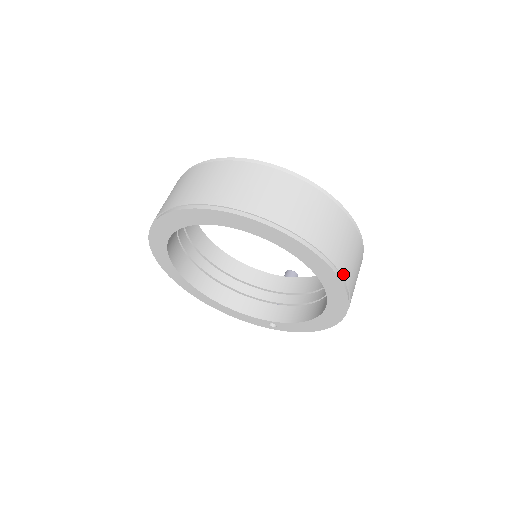
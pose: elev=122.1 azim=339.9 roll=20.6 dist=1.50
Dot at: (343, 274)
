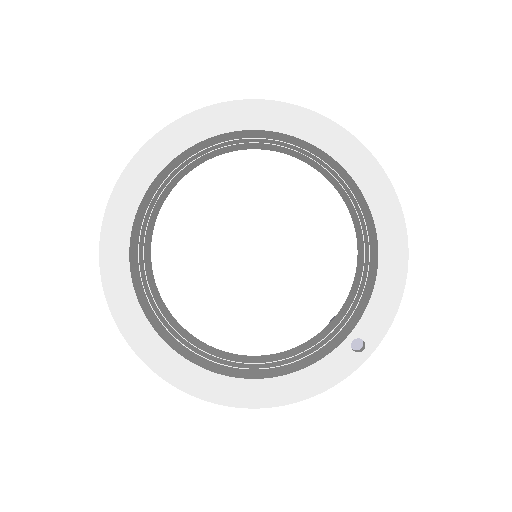
Dot at: occluded
